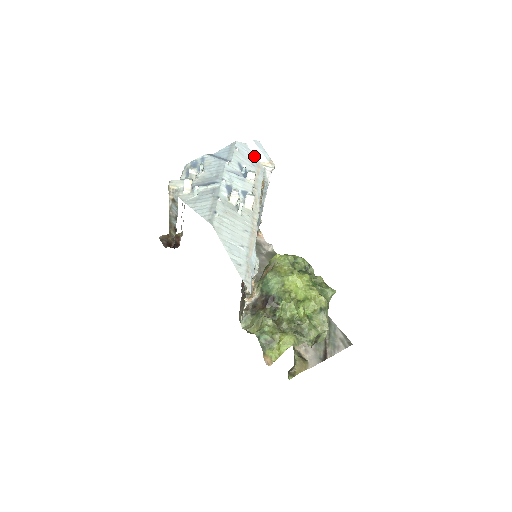
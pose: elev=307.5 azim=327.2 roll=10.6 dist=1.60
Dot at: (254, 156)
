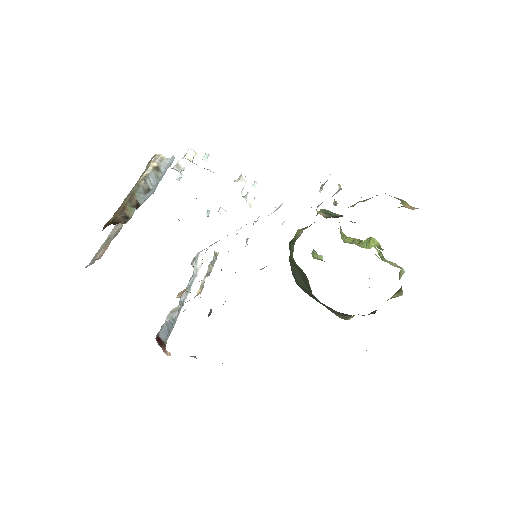
Dot at: occluded
